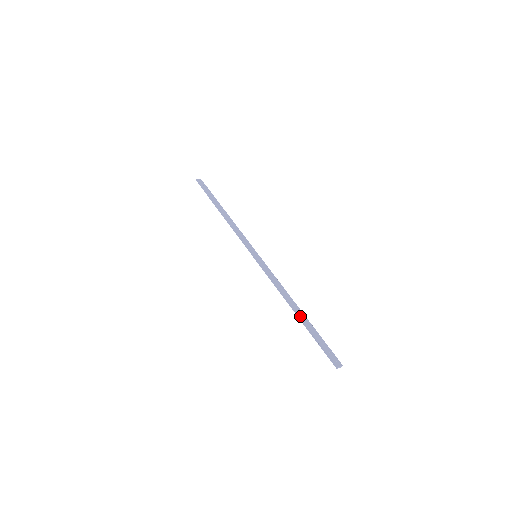
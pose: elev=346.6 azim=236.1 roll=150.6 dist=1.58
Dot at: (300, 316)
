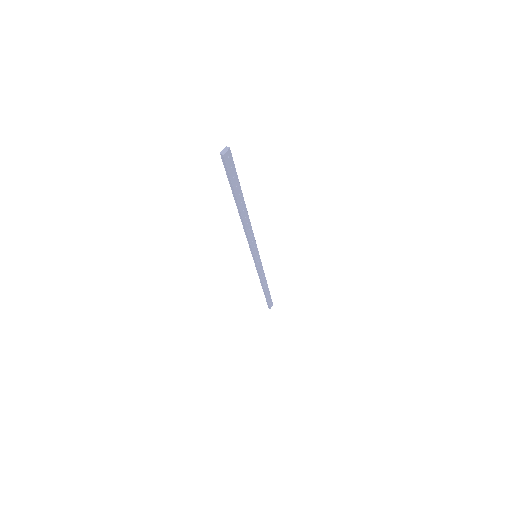
Dot at: (266, 292)
